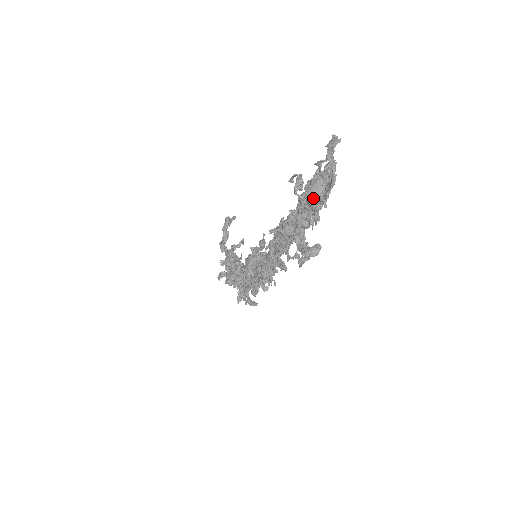
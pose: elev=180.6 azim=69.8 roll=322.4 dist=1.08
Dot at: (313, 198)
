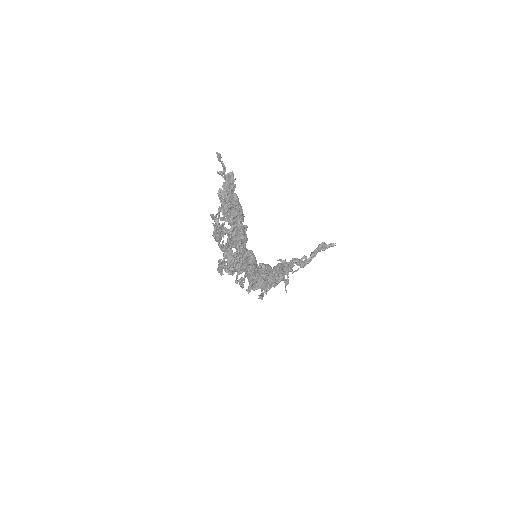
Dot at: occluded
